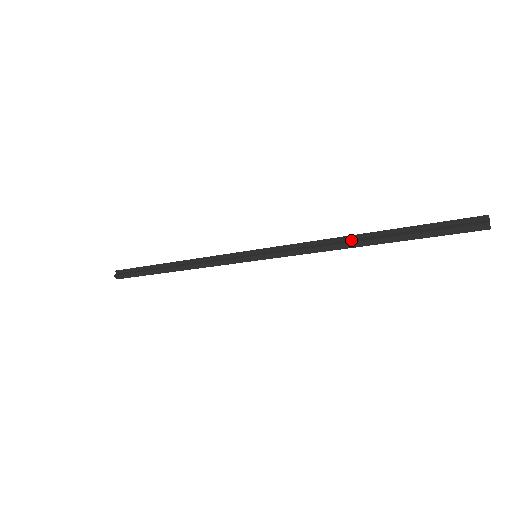
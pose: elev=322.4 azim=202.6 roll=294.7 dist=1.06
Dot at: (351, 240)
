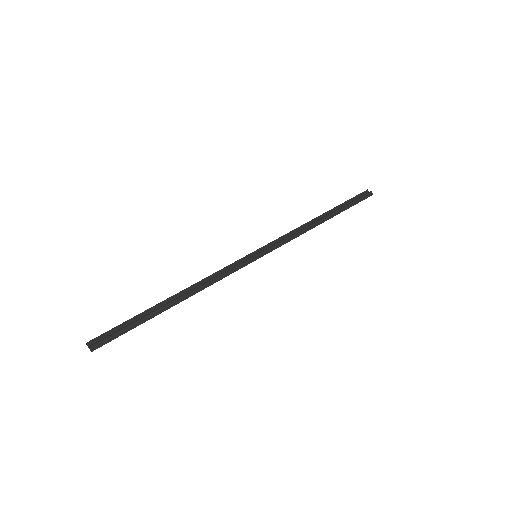
Dot at: (315, 222)
